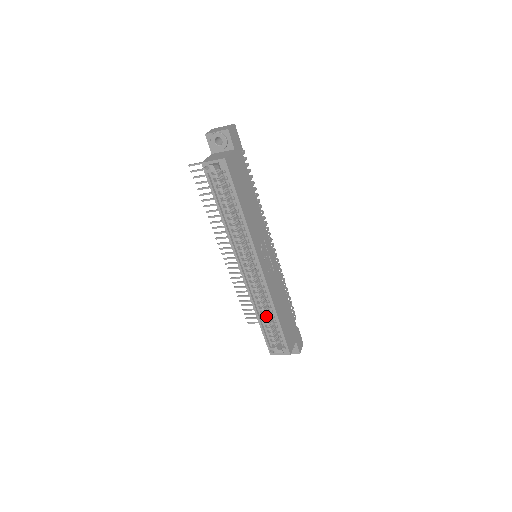
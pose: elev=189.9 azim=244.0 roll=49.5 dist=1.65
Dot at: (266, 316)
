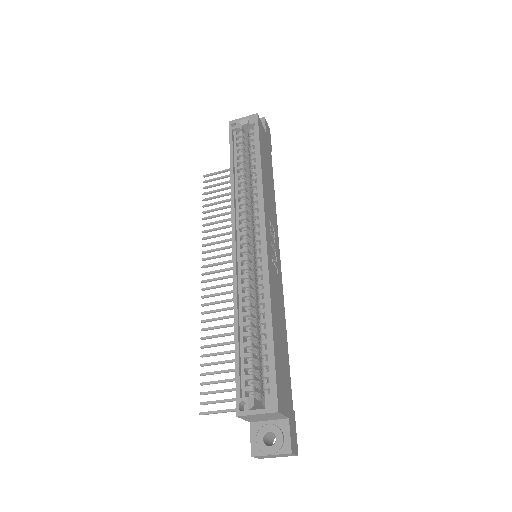
Dot at: (250, 330)
